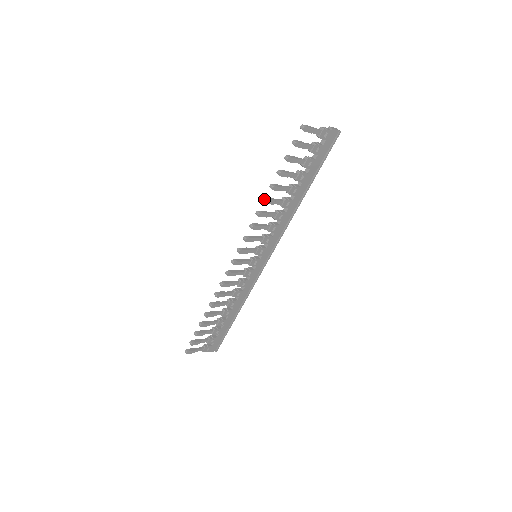
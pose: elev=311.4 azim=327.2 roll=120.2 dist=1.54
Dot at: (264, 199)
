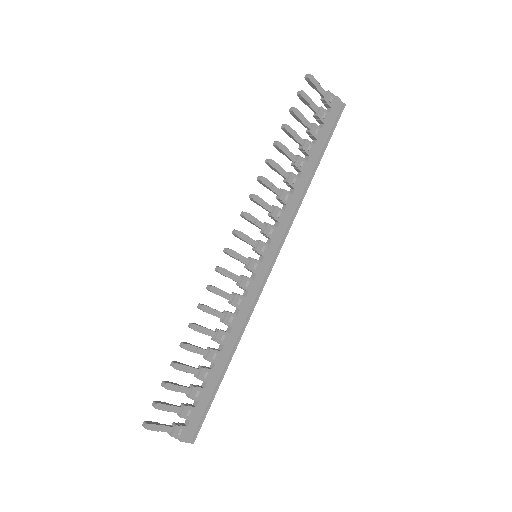
Dot at: (267, 159)
